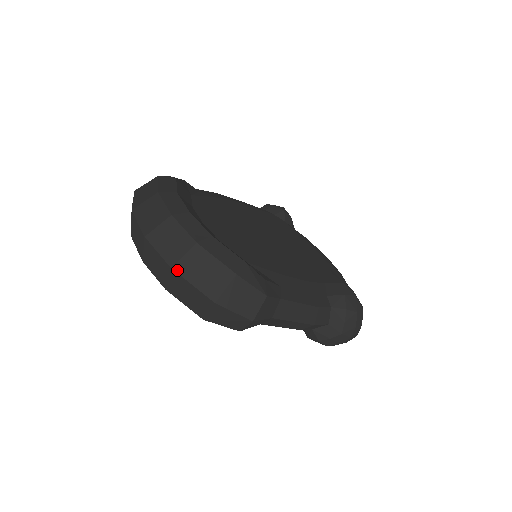
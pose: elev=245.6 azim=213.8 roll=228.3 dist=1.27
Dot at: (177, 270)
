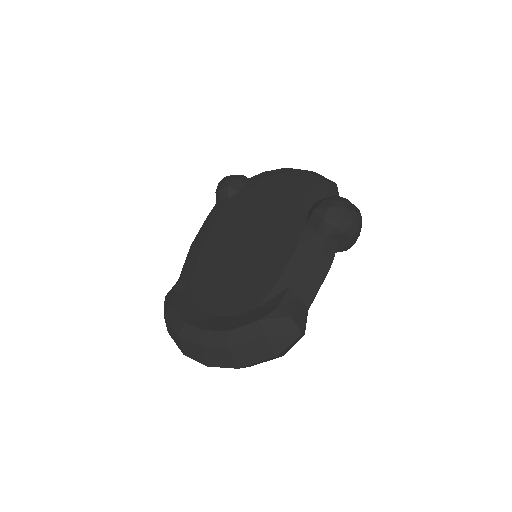
Dot at: (241, 366)
